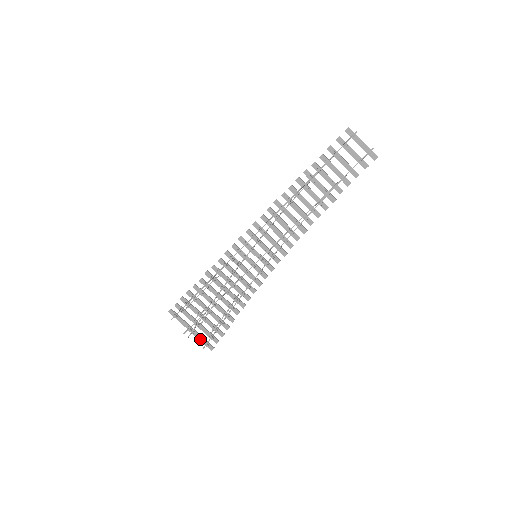
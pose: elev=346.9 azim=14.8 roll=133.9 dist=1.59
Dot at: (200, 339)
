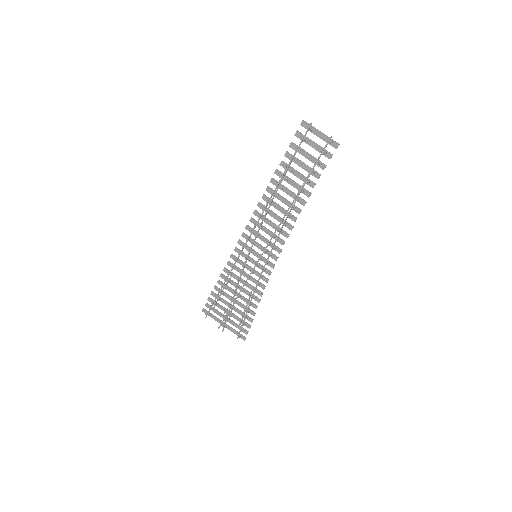
Dot at: (233, 332)
